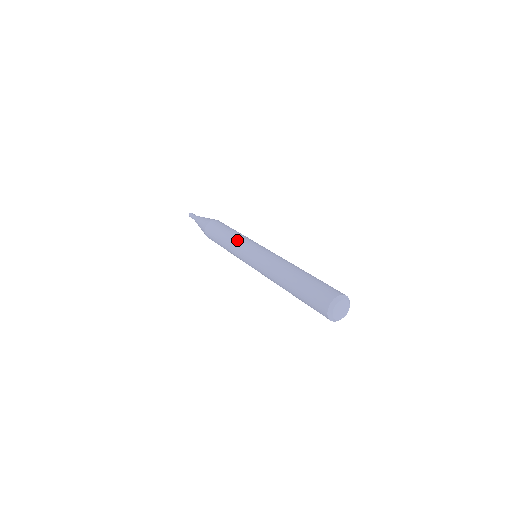
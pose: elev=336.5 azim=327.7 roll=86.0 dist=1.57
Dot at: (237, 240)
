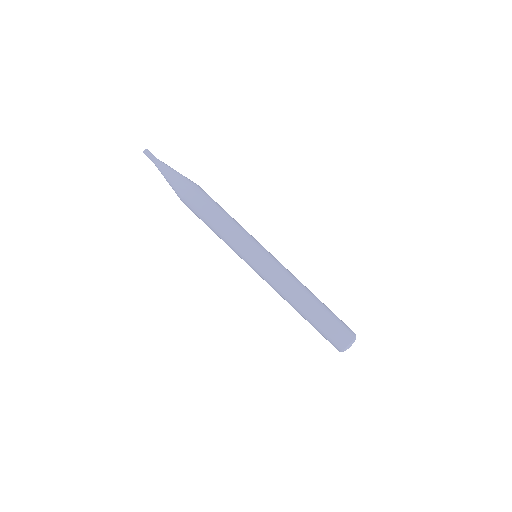
Dot at: (230, 244)
